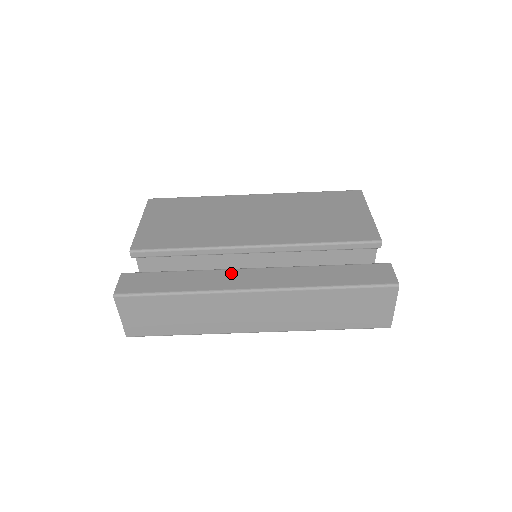
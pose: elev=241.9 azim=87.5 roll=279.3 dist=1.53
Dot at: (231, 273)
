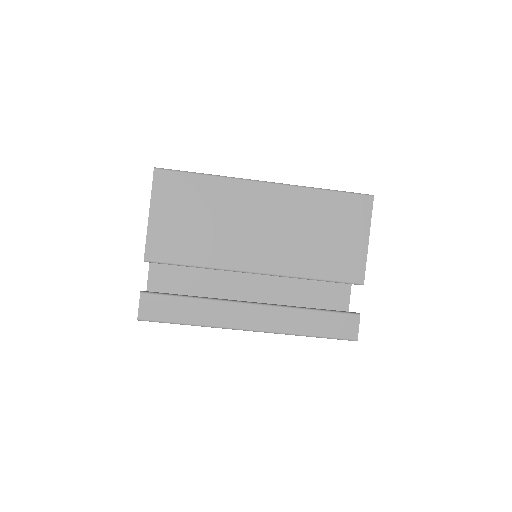
Dot at: (233, 308)
